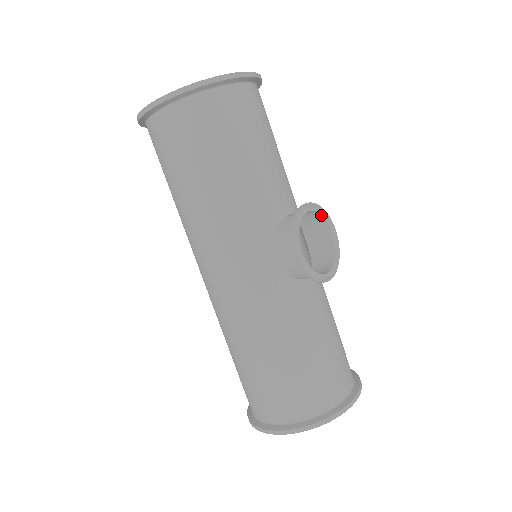
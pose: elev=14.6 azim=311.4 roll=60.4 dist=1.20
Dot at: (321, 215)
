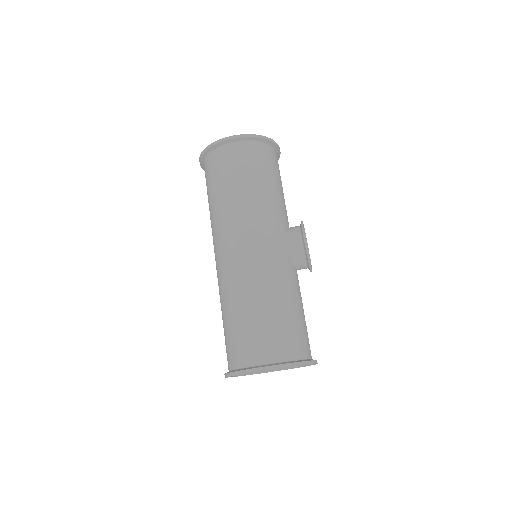
Dot at: (305, 237)
